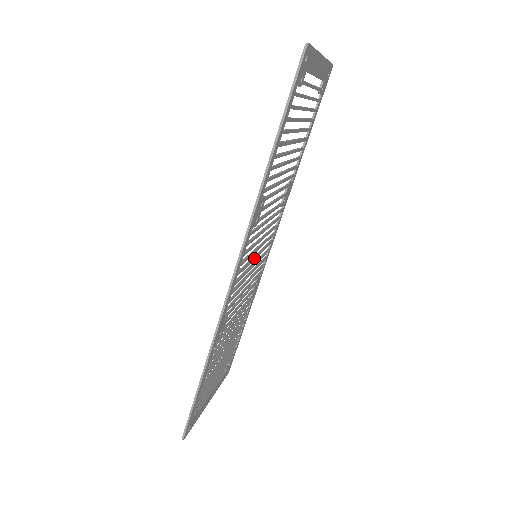
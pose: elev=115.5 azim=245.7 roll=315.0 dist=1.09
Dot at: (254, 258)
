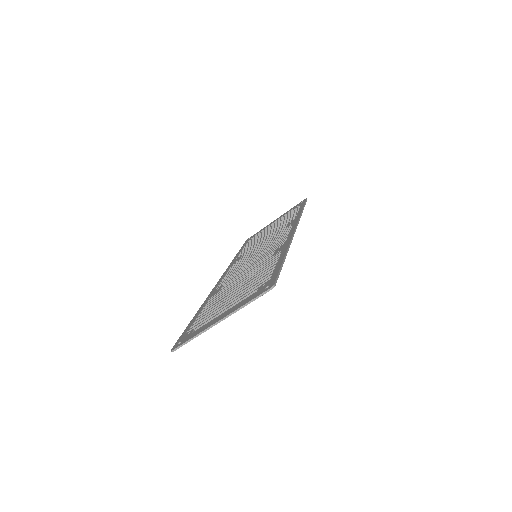
Dot at: occluded
